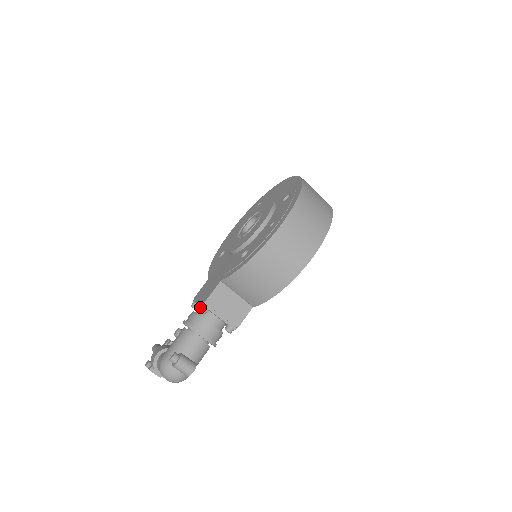
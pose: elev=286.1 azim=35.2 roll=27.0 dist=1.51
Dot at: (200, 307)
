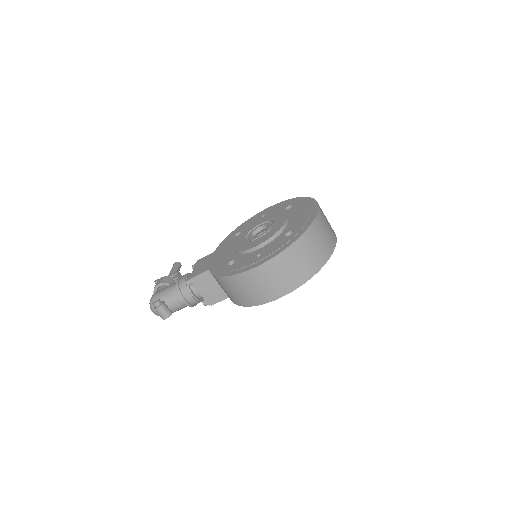
Dot at: (188, 279)
